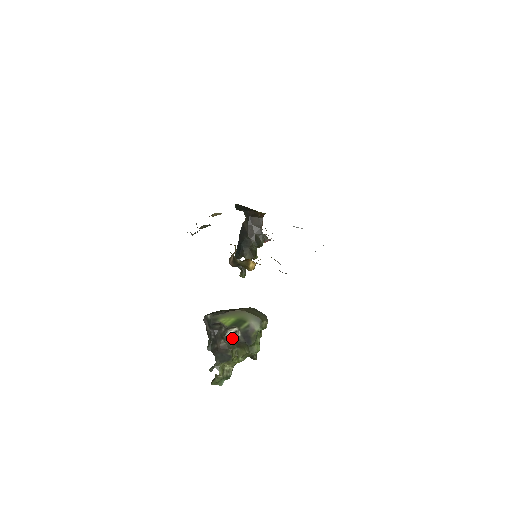
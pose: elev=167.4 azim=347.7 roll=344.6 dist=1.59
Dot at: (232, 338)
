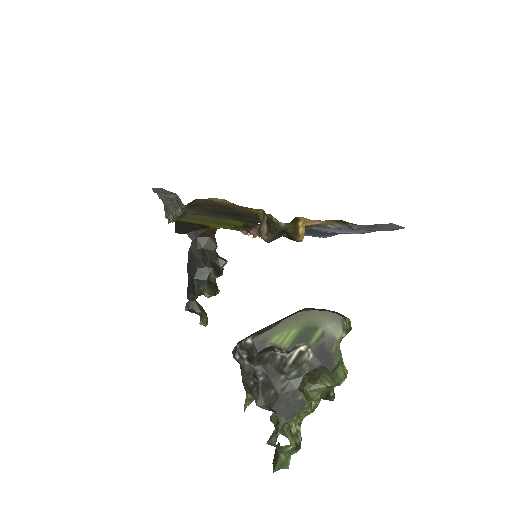
Dot at: (299, 366)
